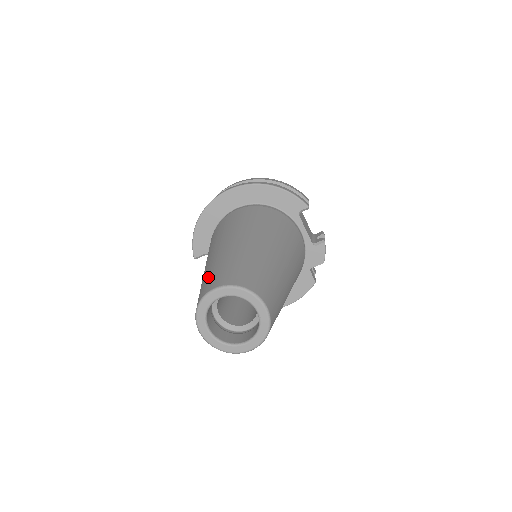
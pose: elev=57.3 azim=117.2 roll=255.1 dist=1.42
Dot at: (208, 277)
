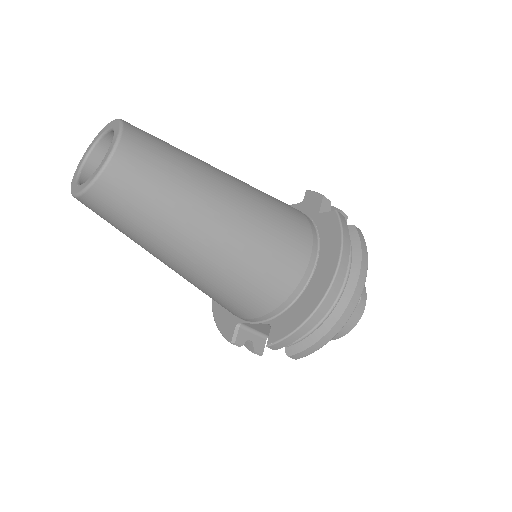
Dot at: occluded
